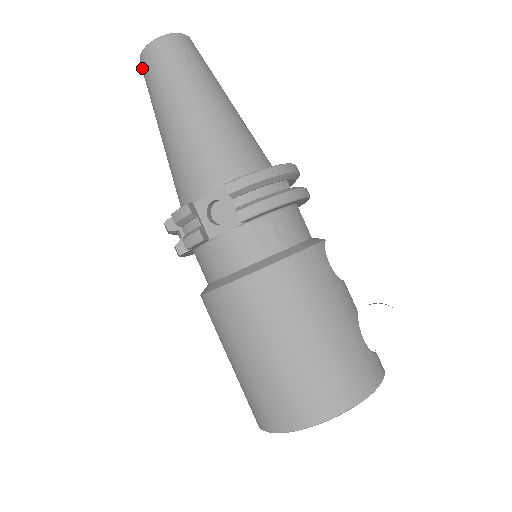
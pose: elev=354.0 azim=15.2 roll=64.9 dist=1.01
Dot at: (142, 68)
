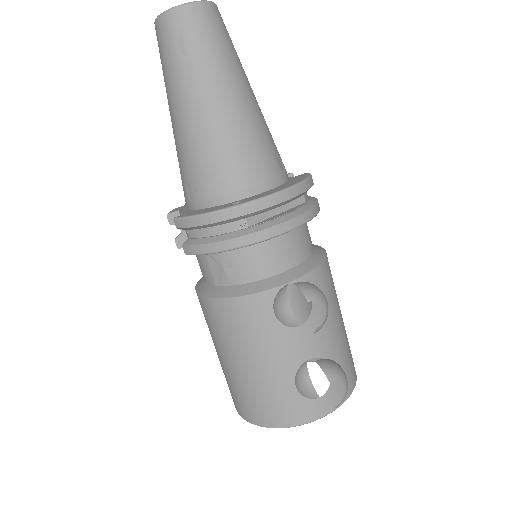
Dot at: occluded
